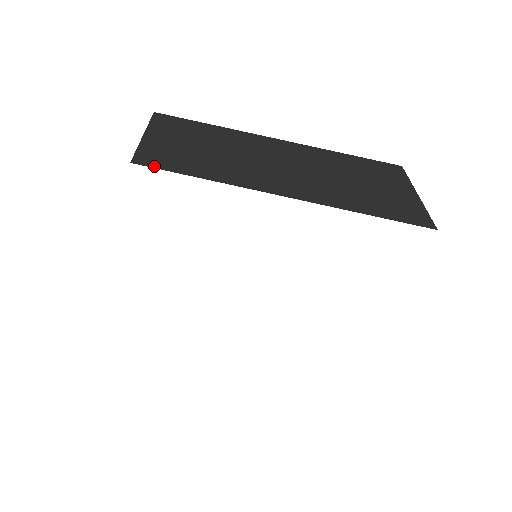
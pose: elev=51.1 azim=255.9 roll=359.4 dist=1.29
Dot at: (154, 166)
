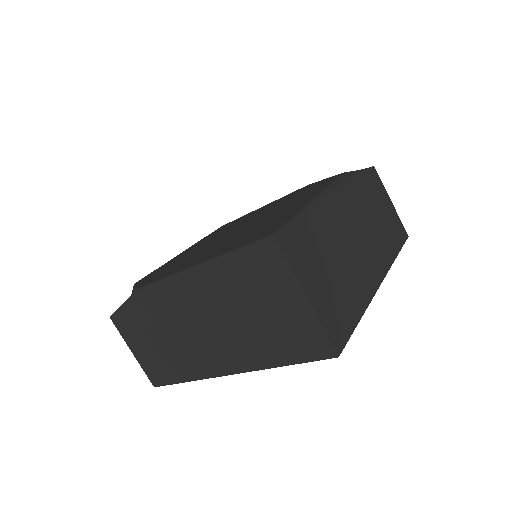
Dot at: (162, 384)
